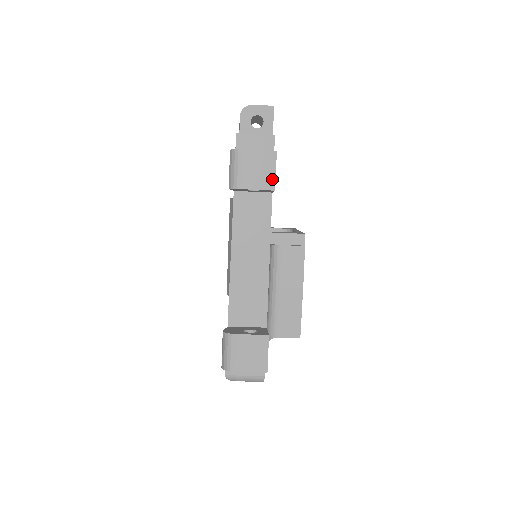
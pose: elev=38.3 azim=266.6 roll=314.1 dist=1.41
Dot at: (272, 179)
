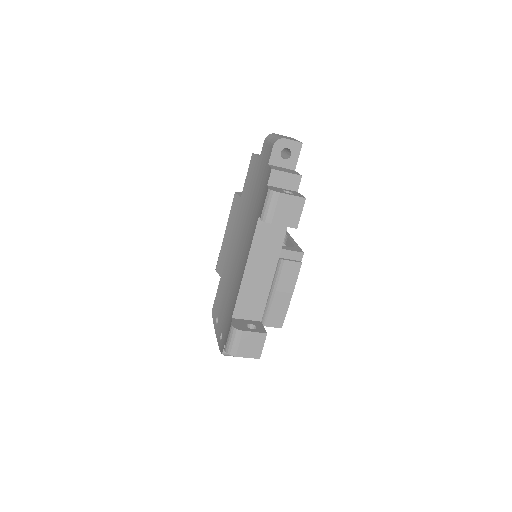
Dot at: (297, 220)
